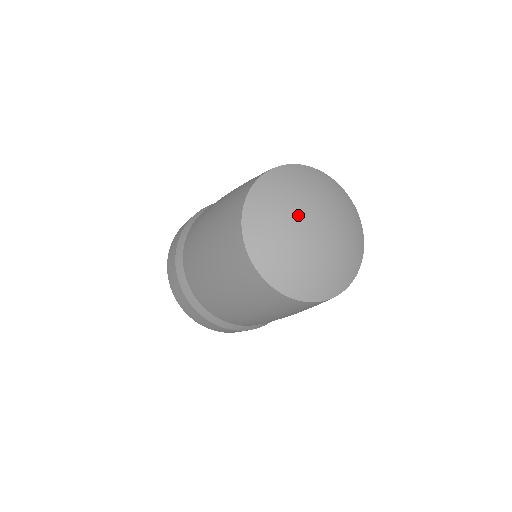
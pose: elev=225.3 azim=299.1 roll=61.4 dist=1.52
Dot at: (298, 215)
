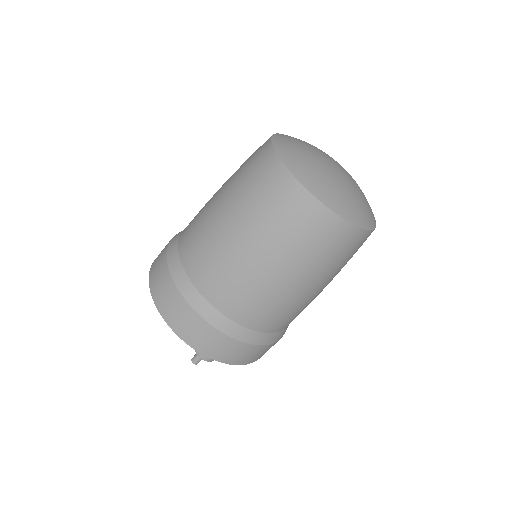
Dot at: (322, 153)
